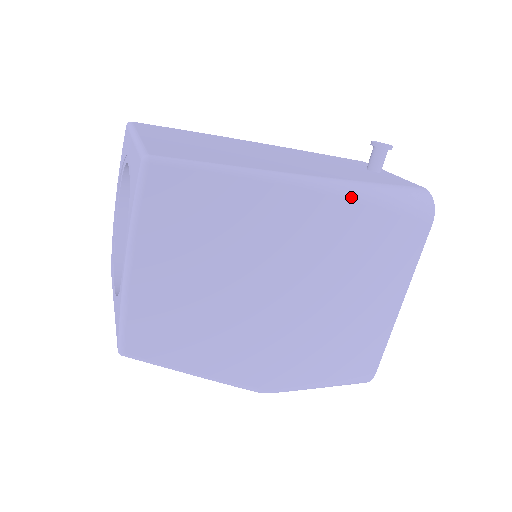
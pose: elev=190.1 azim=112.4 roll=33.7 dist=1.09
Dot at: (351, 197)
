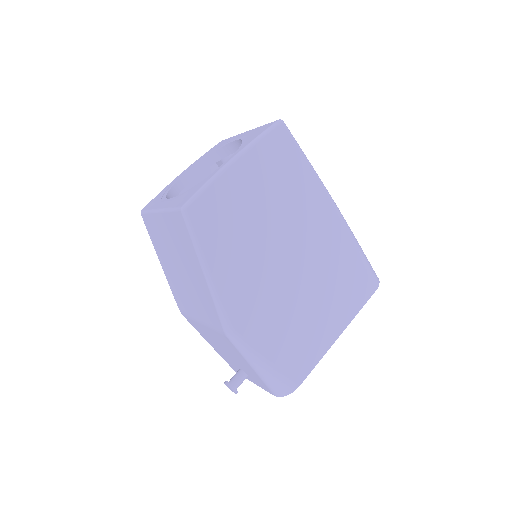
Dot at: (349, 232)
